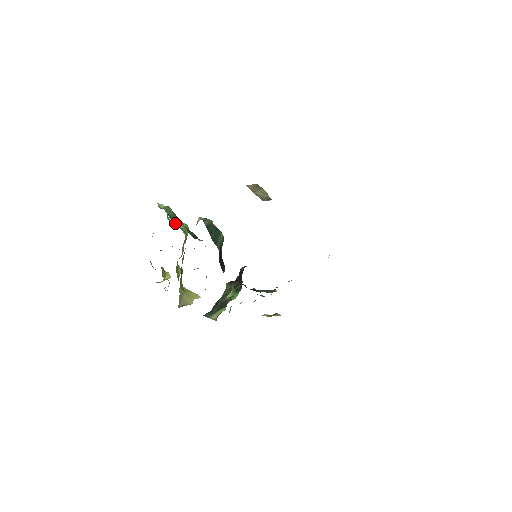
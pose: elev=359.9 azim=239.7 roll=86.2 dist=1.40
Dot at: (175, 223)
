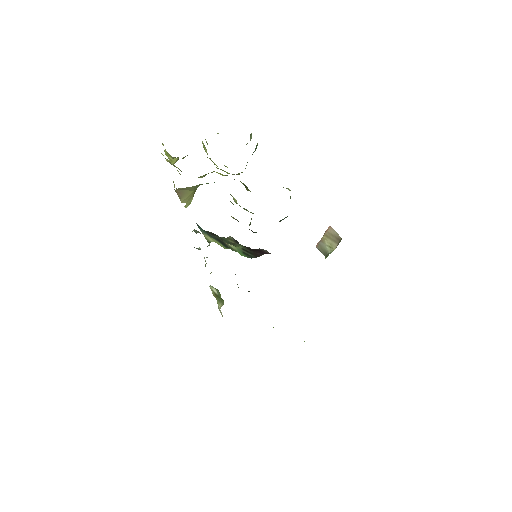
Dot at: occluded
